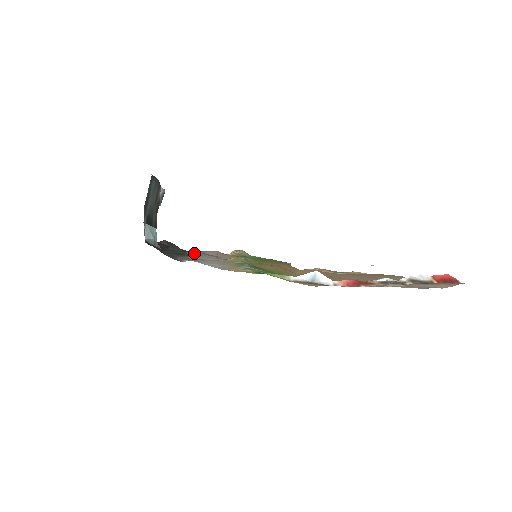
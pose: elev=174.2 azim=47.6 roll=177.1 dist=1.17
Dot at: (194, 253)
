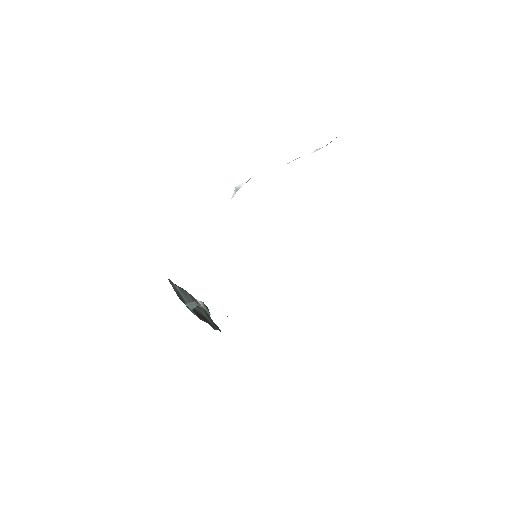
Dot at: occluded
